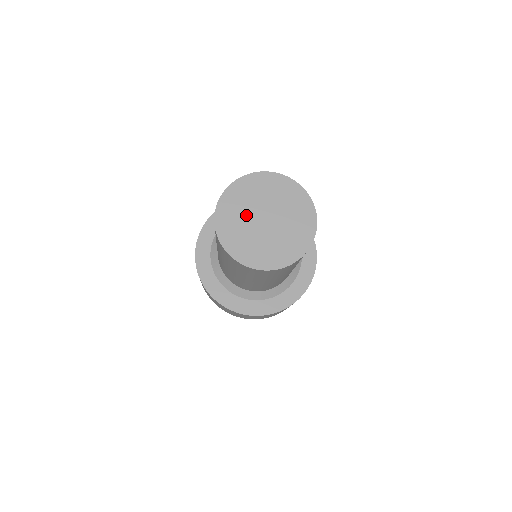
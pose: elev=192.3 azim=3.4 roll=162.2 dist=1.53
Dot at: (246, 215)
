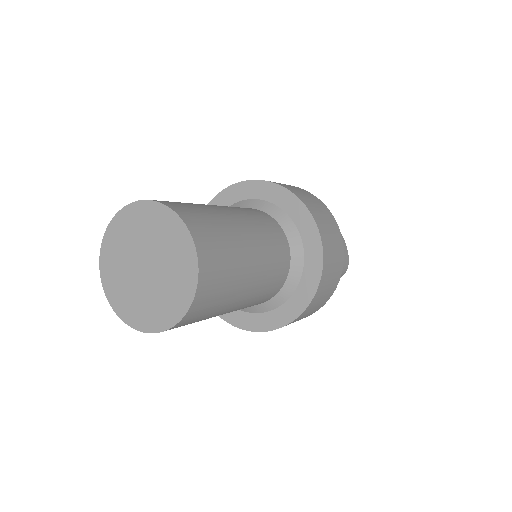
Dot at: (133, 246)
